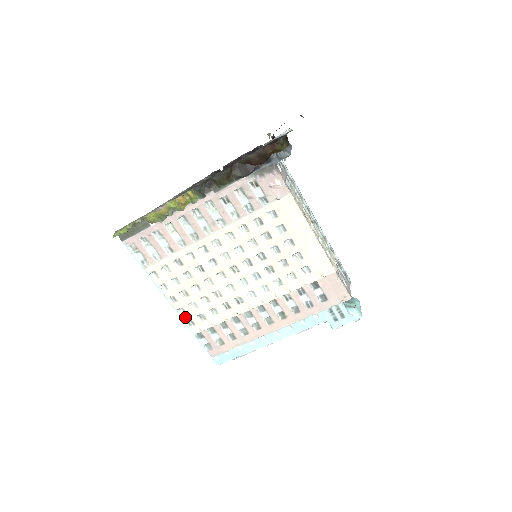
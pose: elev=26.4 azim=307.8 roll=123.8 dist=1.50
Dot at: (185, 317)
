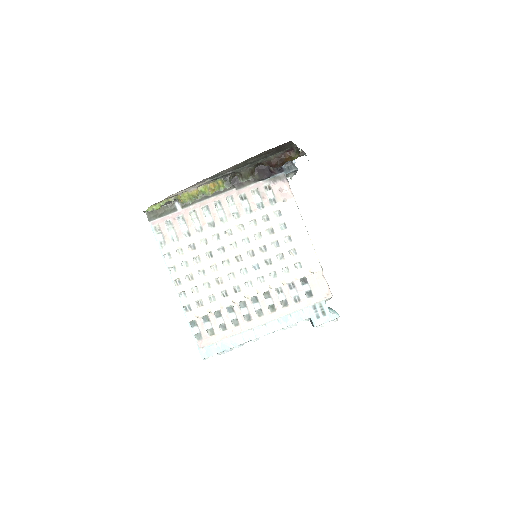
Dot at: (185, 302)
